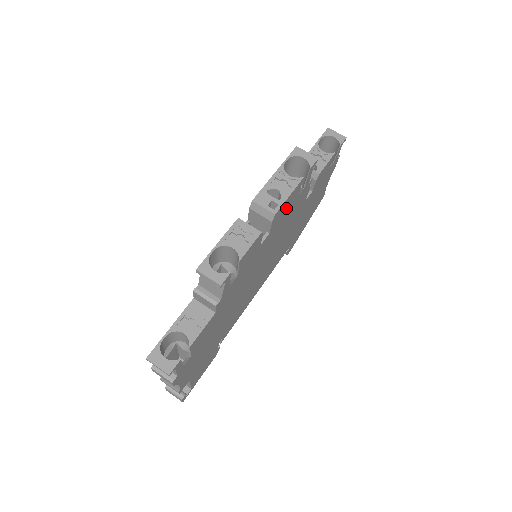
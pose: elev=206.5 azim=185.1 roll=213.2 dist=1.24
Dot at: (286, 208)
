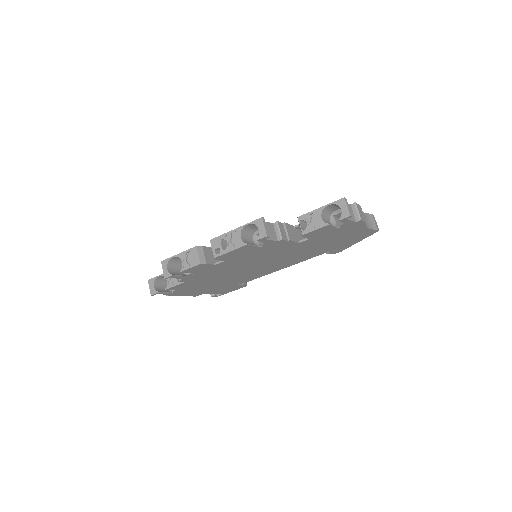
Dot at: (240, 253)
